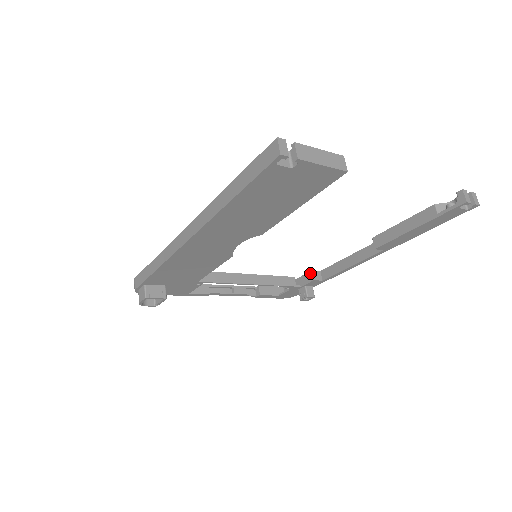
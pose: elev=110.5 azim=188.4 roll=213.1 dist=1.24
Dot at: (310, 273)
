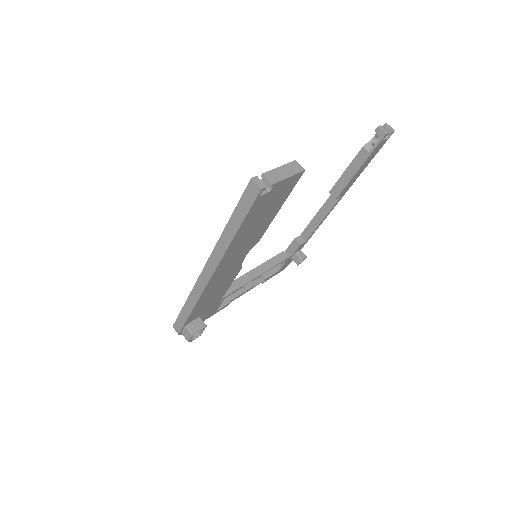
Dot at: (294, 241)
